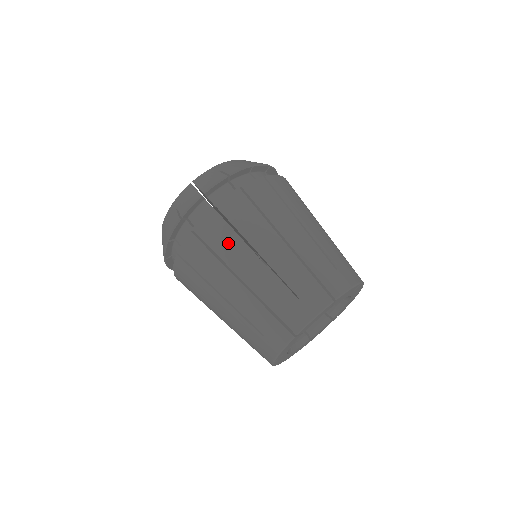
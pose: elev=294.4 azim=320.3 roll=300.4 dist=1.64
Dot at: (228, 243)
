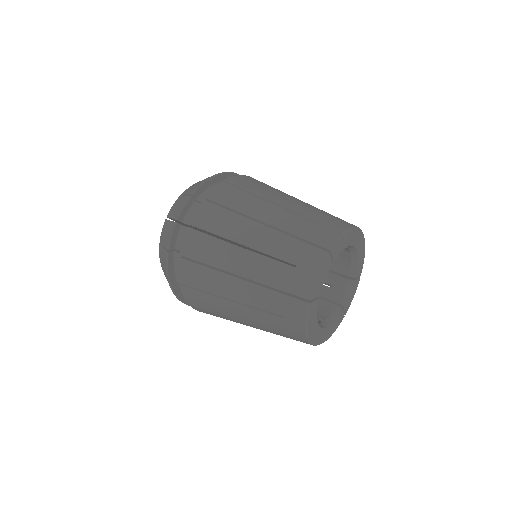
Dot at: (214, 250)
